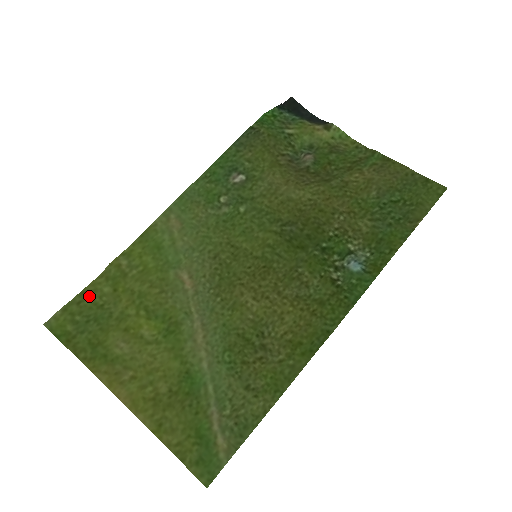
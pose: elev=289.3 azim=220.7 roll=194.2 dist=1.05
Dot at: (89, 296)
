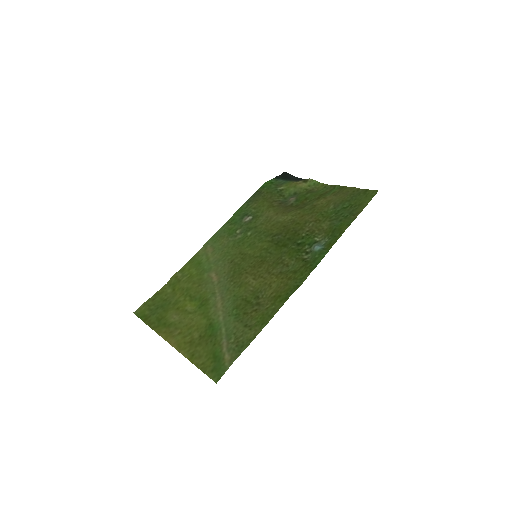
Dot at: (159, 295)
